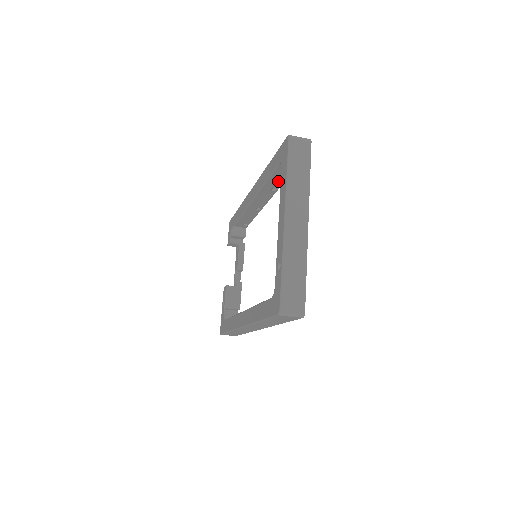
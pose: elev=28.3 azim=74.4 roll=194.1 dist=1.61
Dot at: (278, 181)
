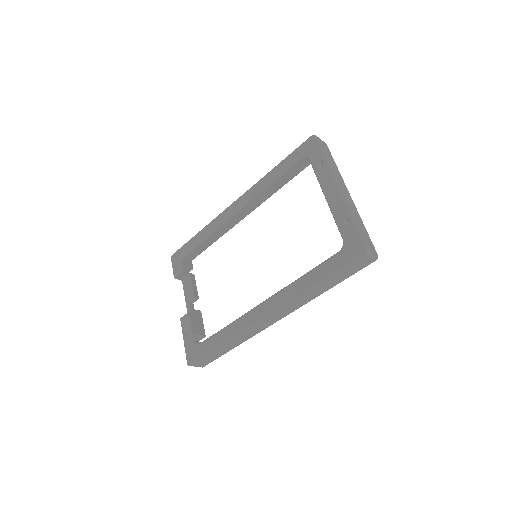
Dot at: (276, 187)
